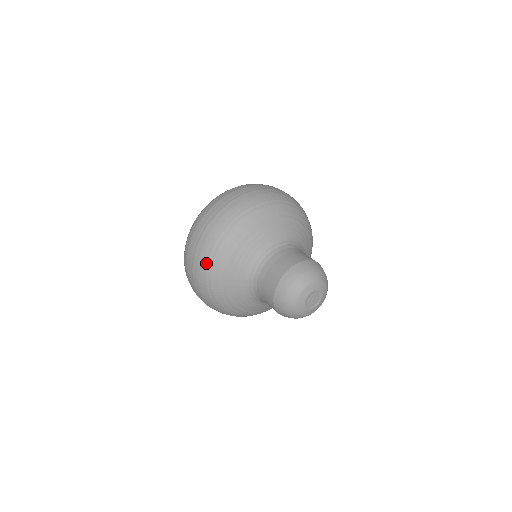
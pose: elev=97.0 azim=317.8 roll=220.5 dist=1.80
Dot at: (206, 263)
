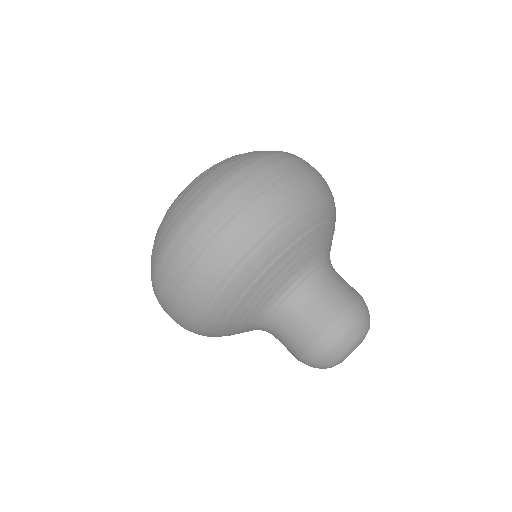
Dot at: (236, 258)
